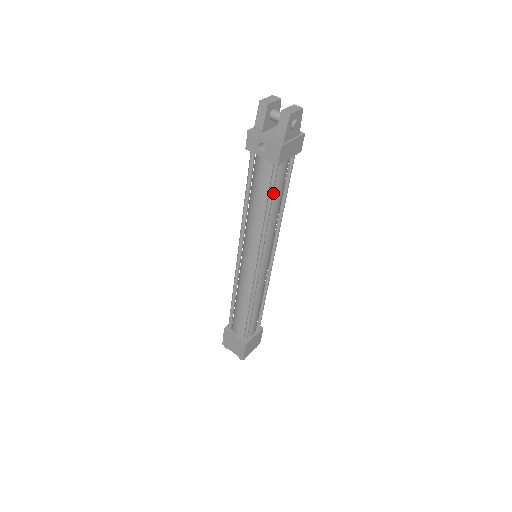
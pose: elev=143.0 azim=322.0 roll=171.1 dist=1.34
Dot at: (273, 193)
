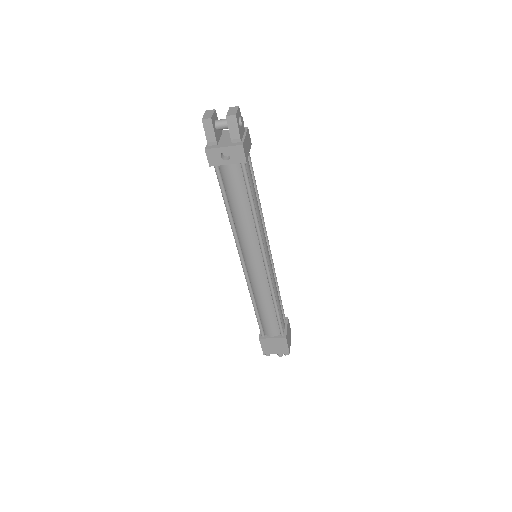
Dot at: (250, 190)
